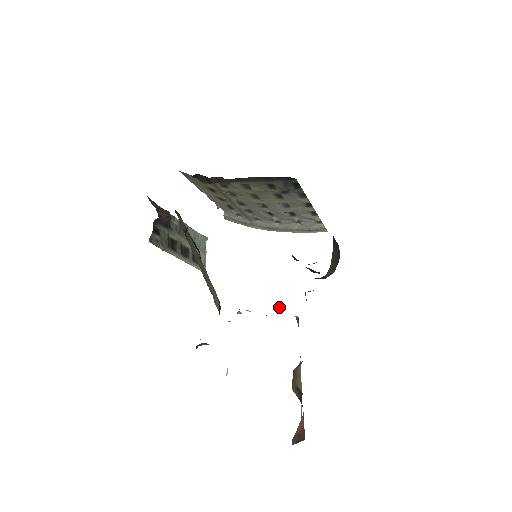
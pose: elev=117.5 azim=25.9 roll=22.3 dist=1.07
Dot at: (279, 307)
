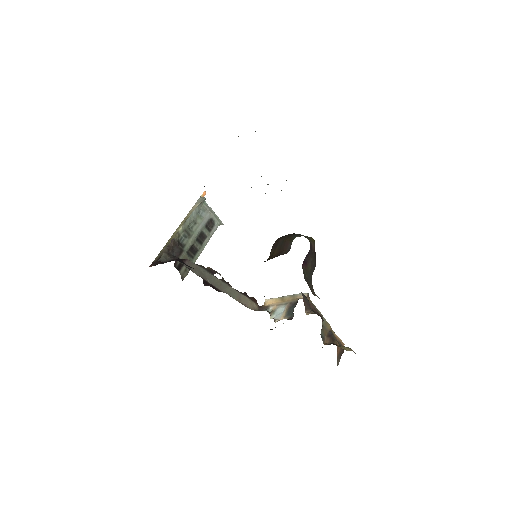
Dot at: (293, 313)
